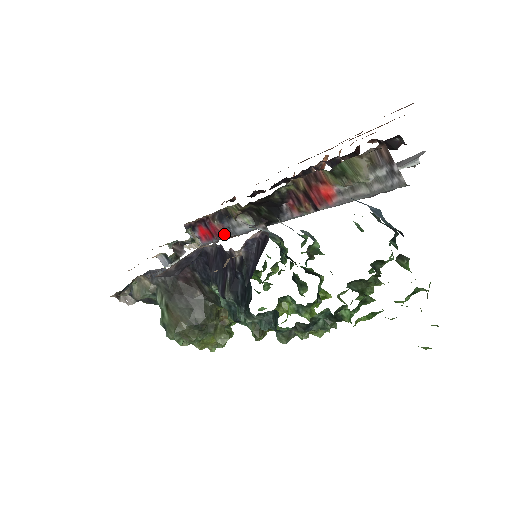
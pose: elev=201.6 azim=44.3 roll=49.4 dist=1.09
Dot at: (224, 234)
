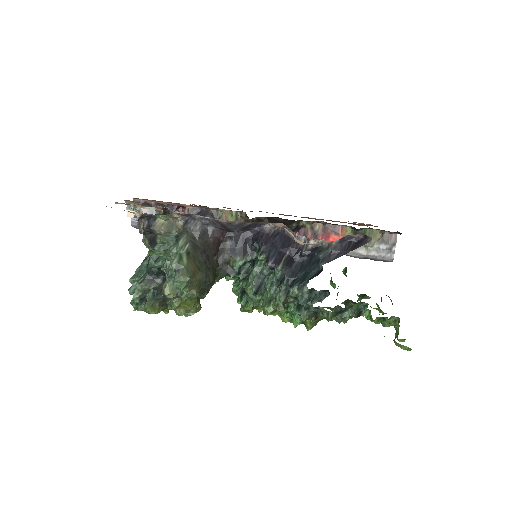
Dot at: occluded
